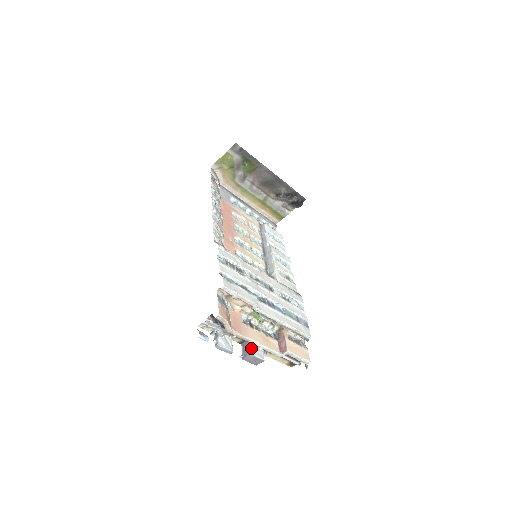
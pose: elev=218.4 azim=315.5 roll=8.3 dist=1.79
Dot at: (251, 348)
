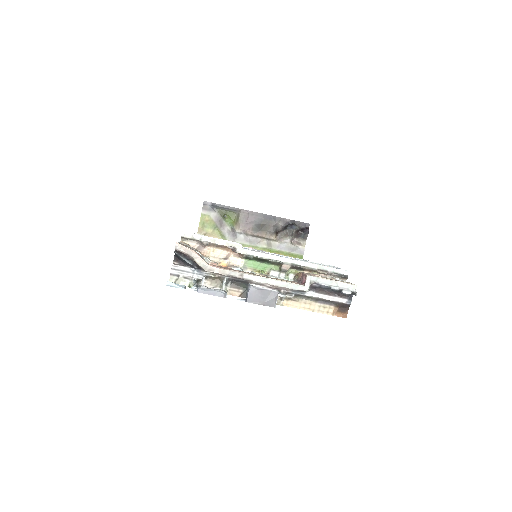
Dot at: occluded
